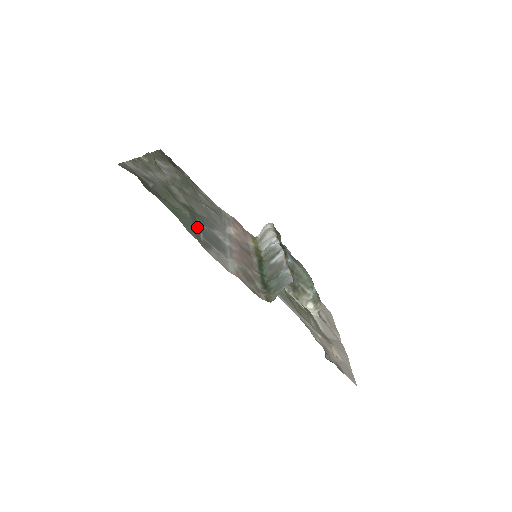
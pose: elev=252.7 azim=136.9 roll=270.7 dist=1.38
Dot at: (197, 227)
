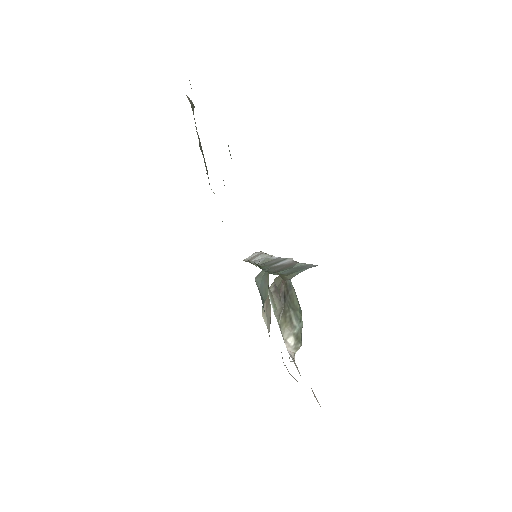
Dot at: occluded
